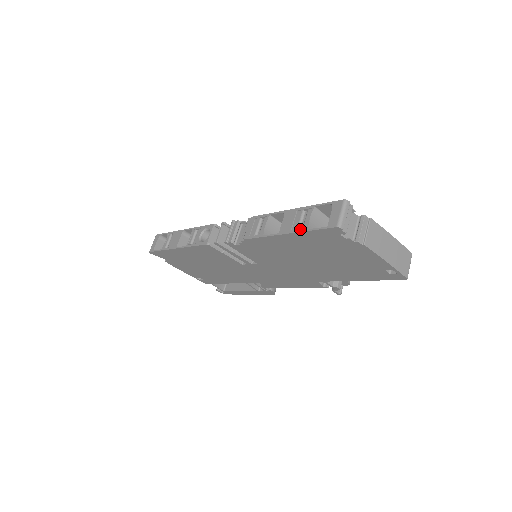
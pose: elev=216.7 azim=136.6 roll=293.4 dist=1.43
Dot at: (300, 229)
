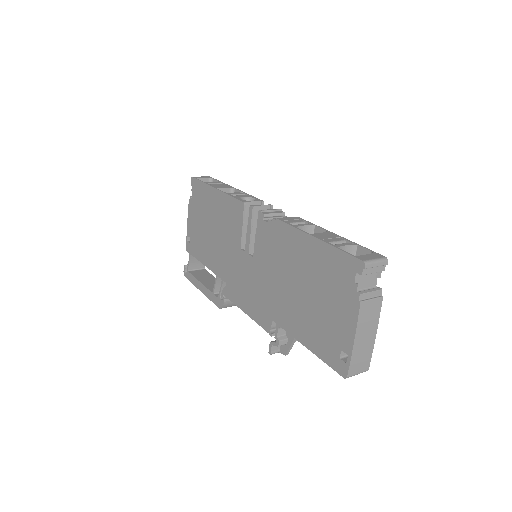
Dot at: (331, 243)
